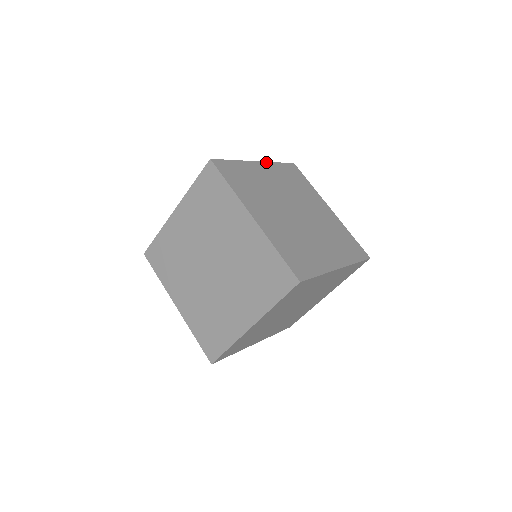
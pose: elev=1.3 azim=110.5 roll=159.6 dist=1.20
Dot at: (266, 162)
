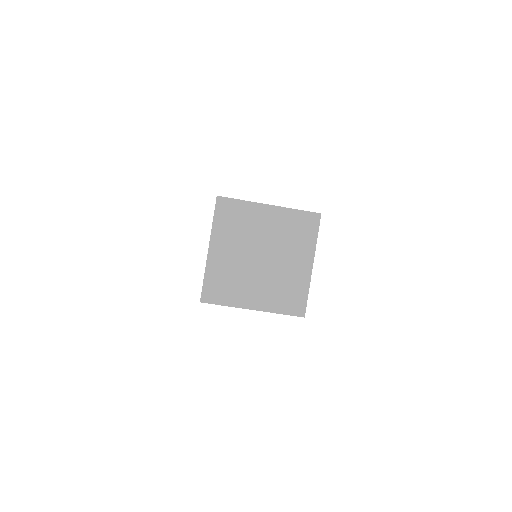
Dot at: occluded
